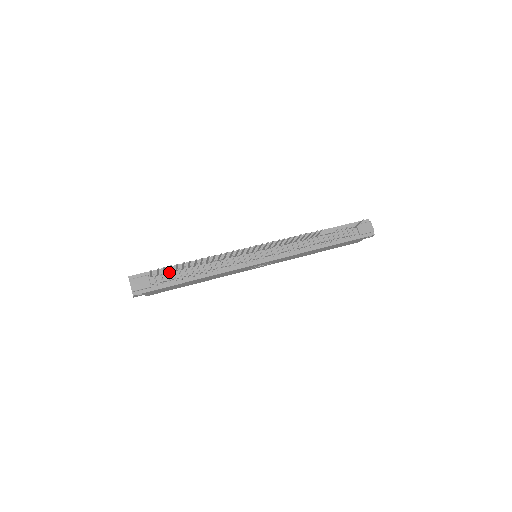
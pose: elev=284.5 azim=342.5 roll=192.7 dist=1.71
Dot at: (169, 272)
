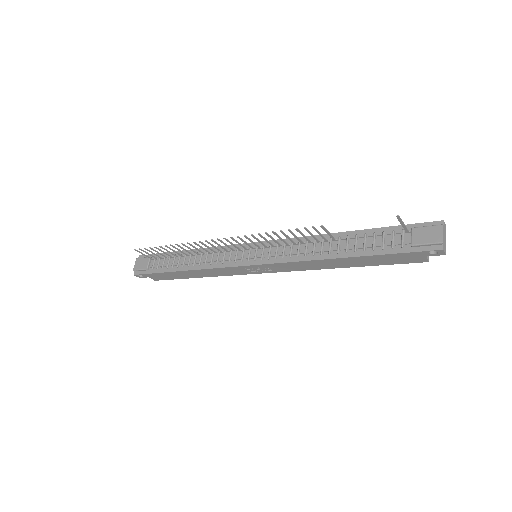
Dot at: (166, 257)
